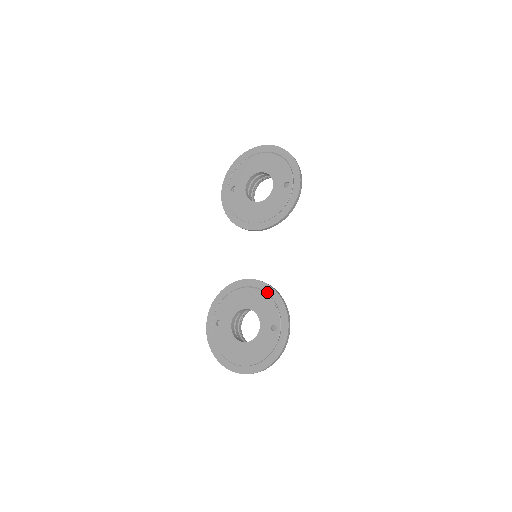
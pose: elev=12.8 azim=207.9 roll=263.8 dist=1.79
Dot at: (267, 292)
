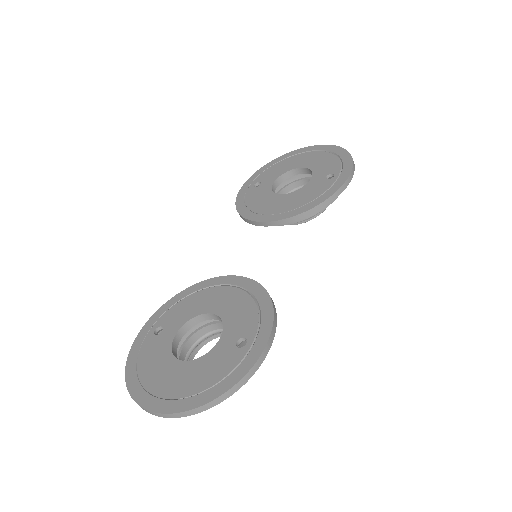
Dot at: (252, 292)
